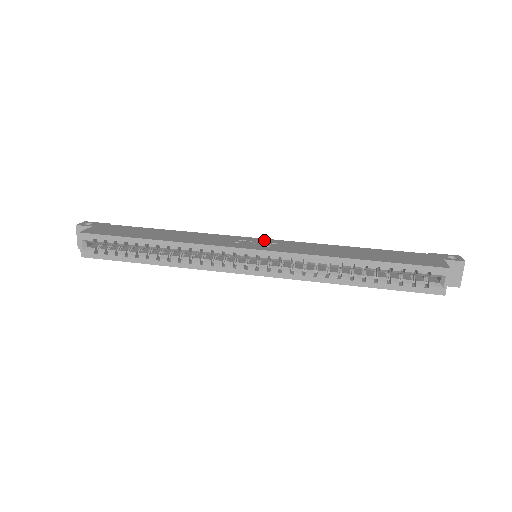
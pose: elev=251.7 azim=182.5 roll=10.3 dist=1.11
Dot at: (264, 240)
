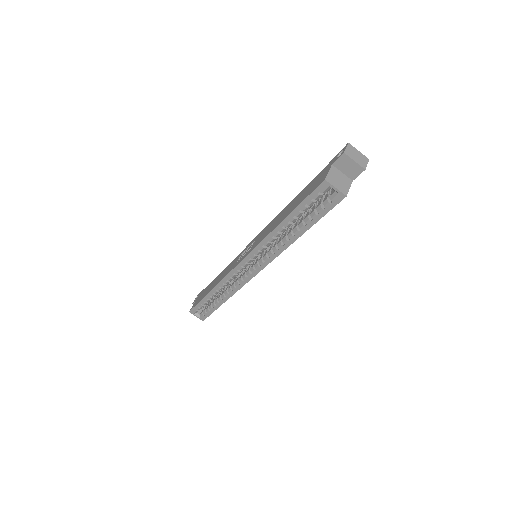
Dot at: (252, 242)
